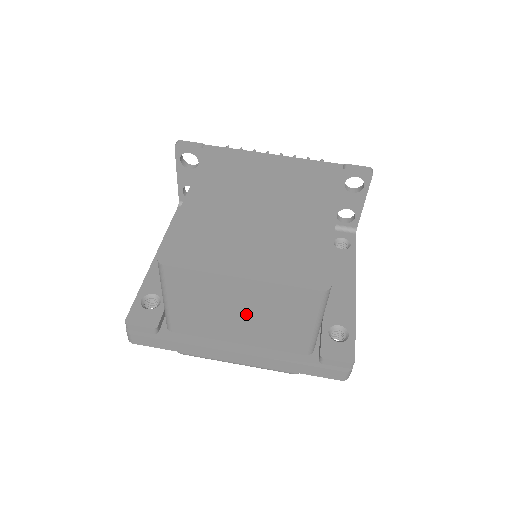
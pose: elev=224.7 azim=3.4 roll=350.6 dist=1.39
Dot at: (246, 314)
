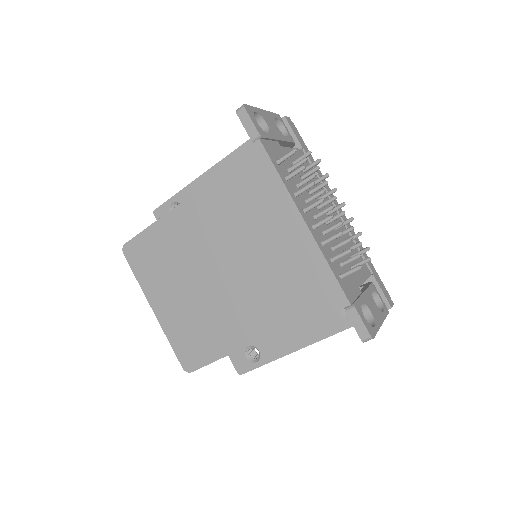
Dot at: occluded
